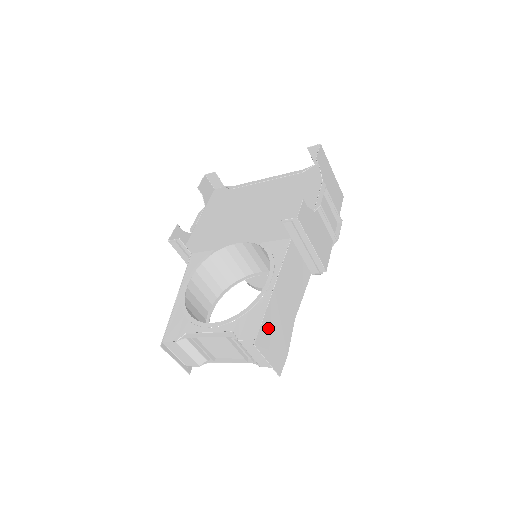
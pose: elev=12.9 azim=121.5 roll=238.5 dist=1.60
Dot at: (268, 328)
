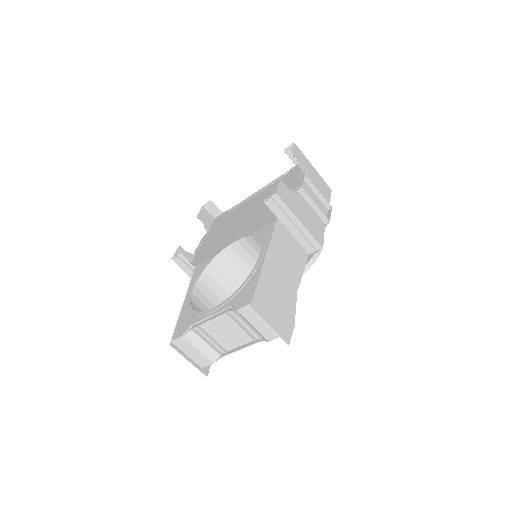
Dot at: (265, 295)
